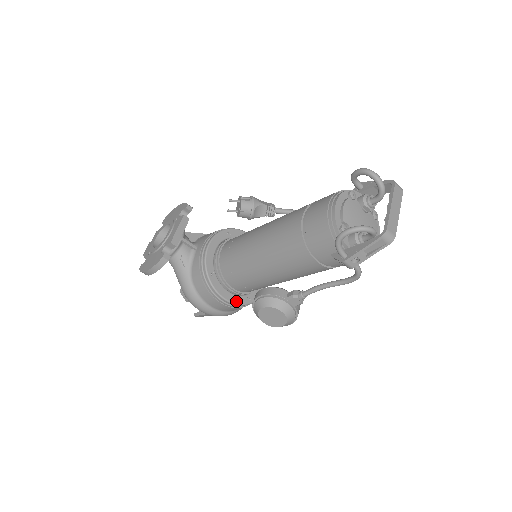
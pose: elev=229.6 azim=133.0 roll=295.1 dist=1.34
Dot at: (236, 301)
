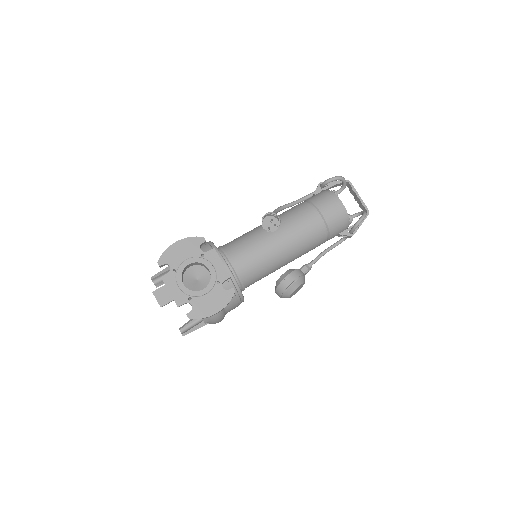
Dot at: occluded
